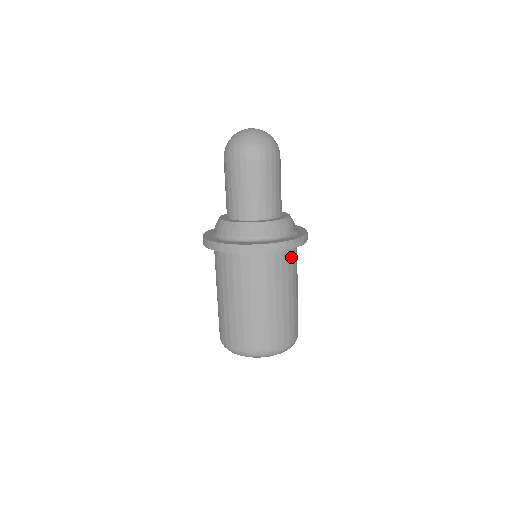
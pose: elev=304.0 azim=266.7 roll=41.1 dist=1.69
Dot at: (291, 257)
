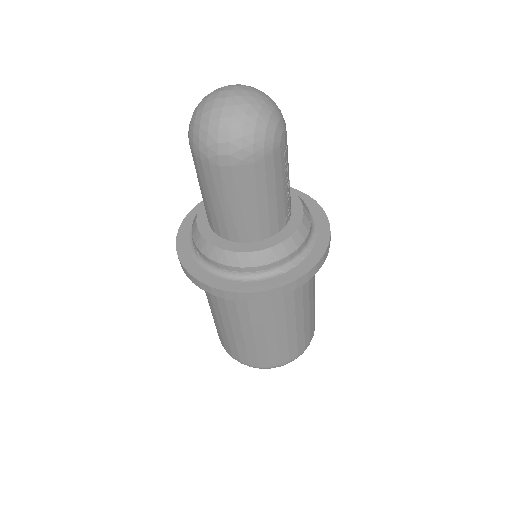
Dot at: occluded
